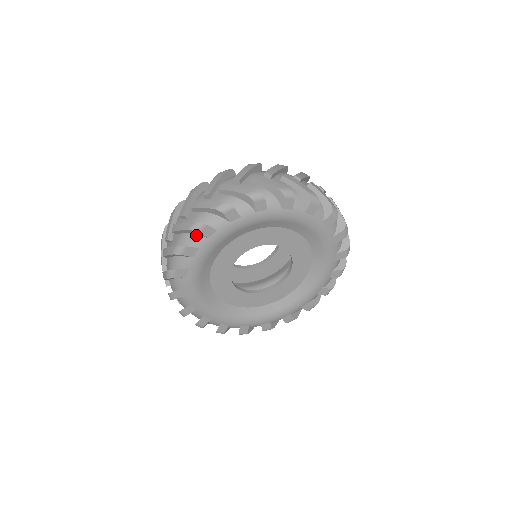
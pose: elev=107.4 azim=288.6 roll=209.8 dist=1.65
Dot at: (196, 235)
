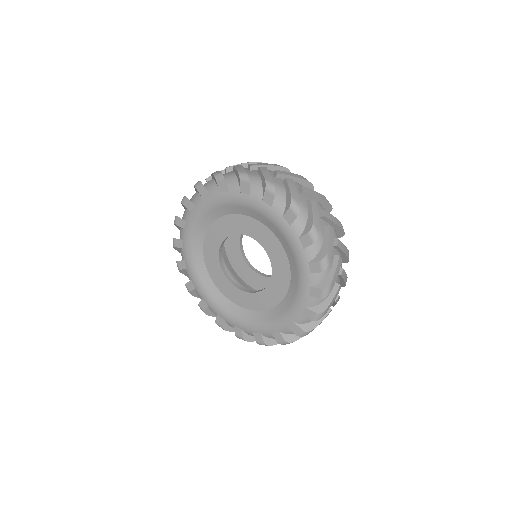
Dot at: (216, 184)
